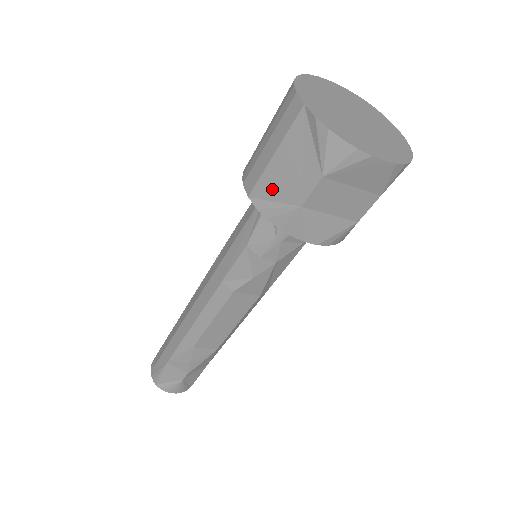
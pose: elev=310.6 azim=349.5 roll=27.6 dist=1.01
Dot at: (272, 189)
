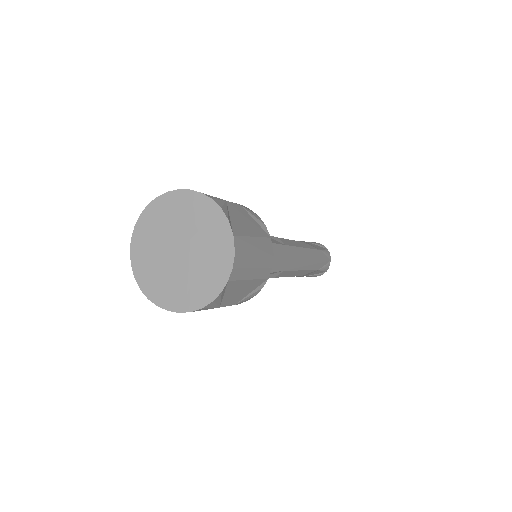
Dot at: occluded
